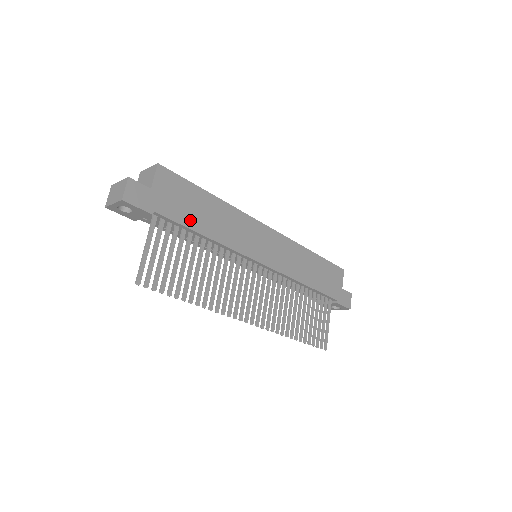
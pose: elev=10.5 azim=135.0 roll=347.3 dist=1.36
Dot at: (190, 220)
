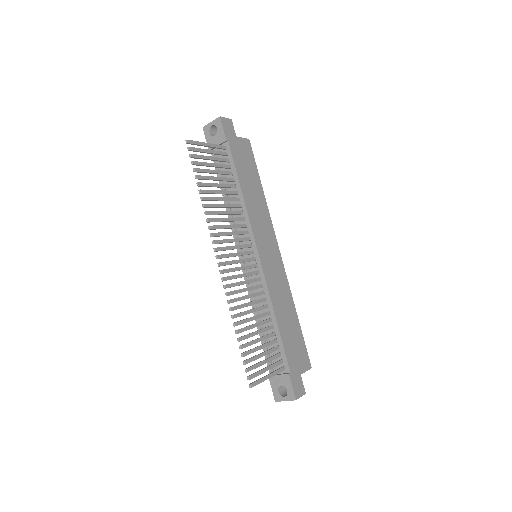
Dot at: (241, 172)
